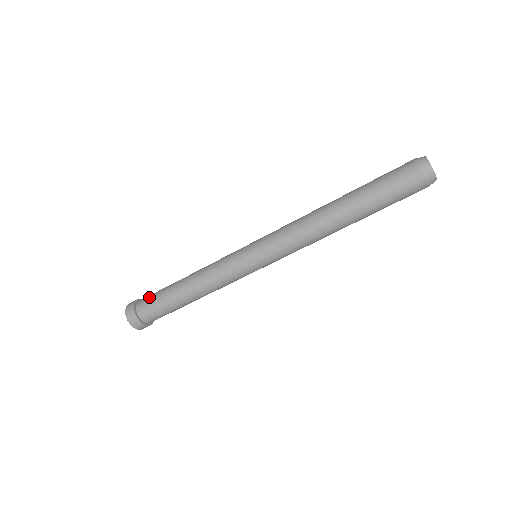
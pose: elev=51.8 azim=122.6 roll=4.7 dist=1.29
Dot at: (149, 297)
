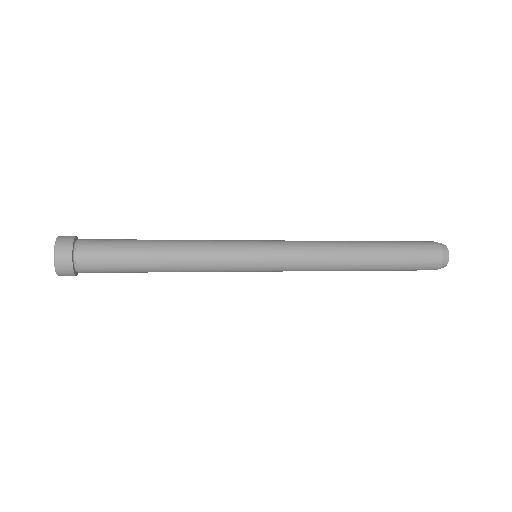
Dot at: (99, 246)
